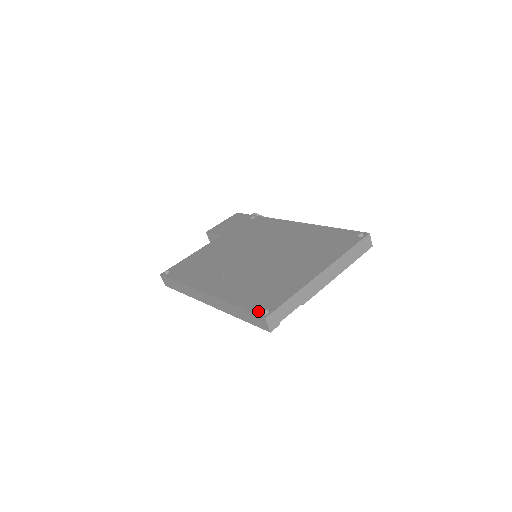
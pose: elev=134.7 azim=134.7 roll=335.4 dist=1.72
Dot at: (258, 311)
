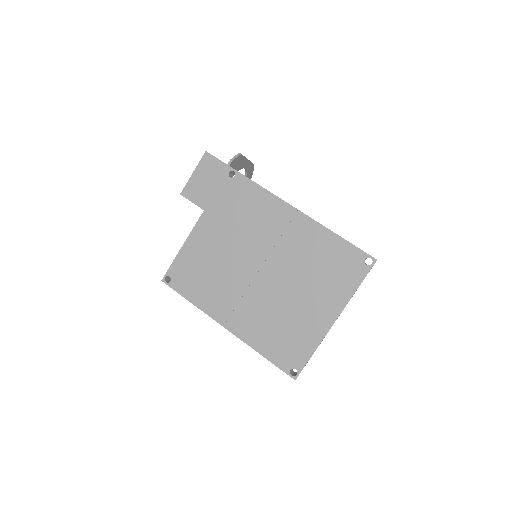
Dot at: (287, 370)
